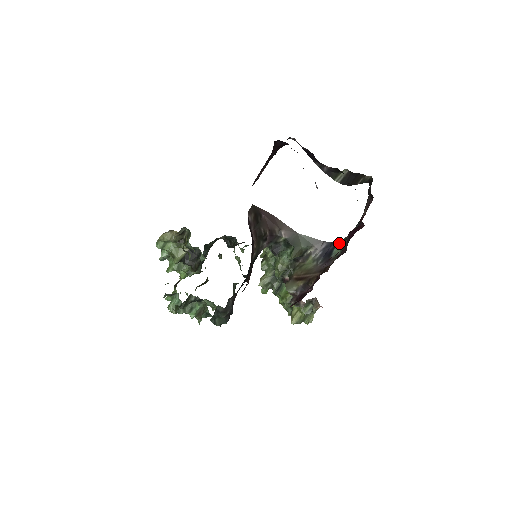
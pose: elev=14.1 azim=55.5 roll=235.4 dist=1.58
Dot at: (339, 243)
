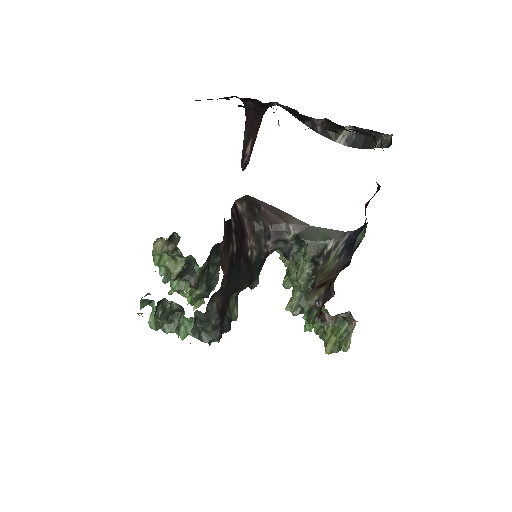
Dot at: (363, 227)
